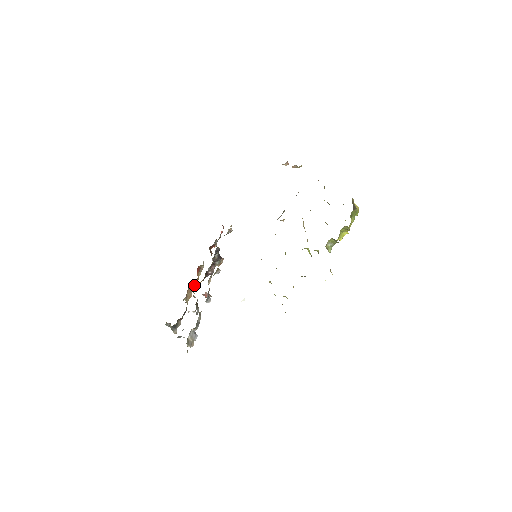
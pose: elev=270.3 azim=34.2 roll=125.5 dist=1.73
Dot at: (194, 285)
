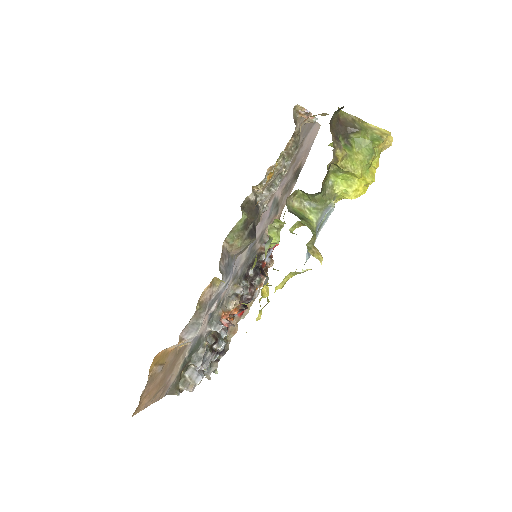
Dot at: (242, 317)
